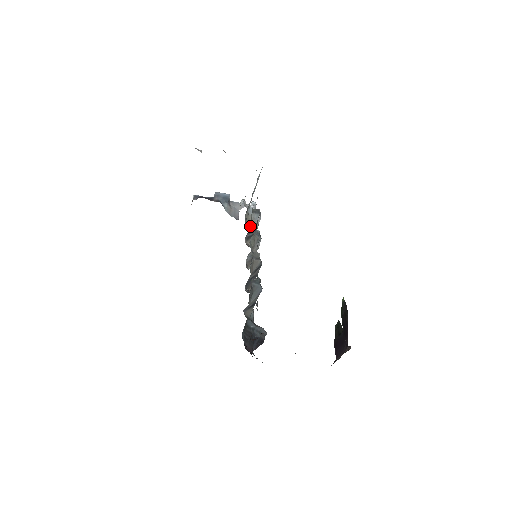
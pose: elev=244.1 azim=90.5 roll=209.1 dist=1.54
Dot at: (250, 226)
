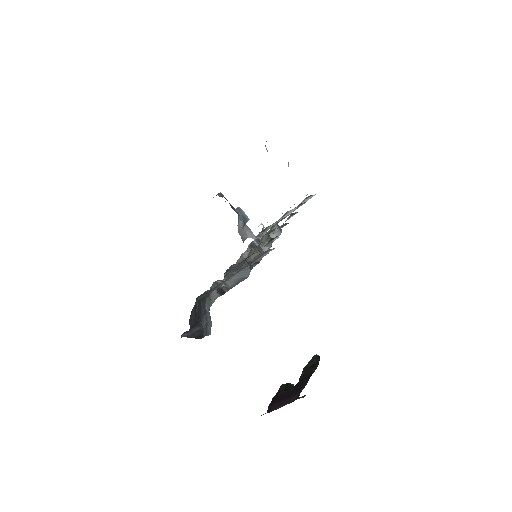
Dot at: occluded
